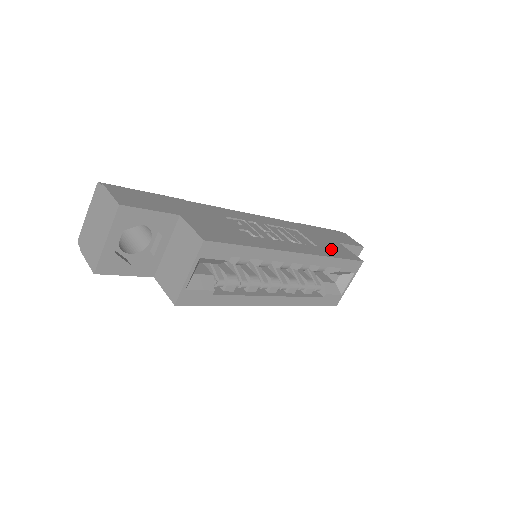
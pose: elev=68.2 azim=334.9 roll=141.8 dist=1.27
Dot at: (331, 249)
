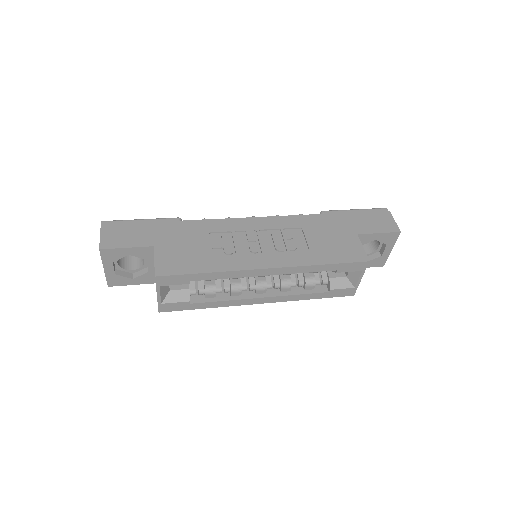
Dot at: (329, 250)
